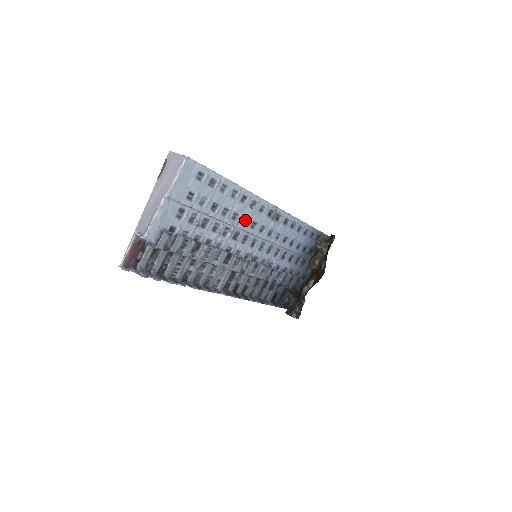
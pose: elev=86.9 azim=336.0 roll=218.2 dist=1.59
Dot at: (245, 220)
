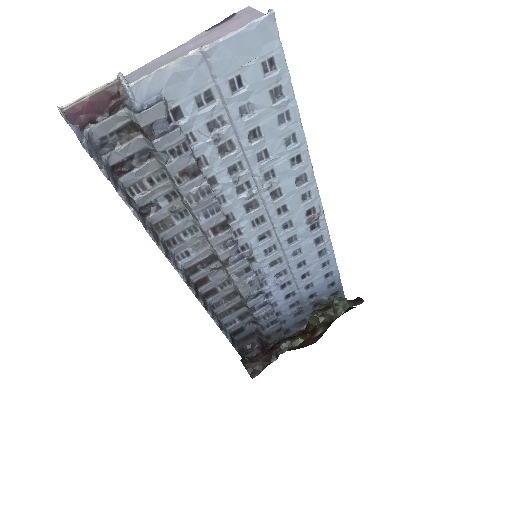
Dot at: (277, 193)
